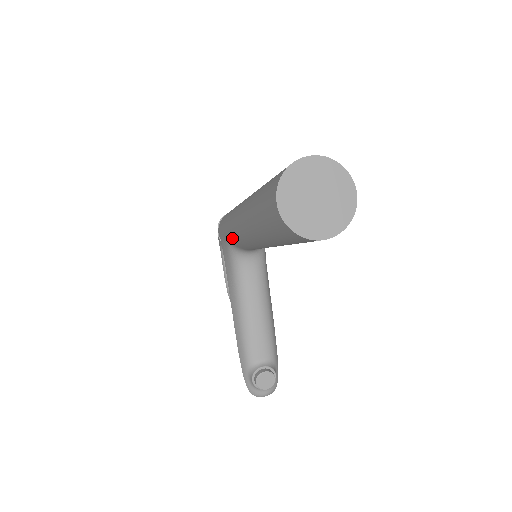
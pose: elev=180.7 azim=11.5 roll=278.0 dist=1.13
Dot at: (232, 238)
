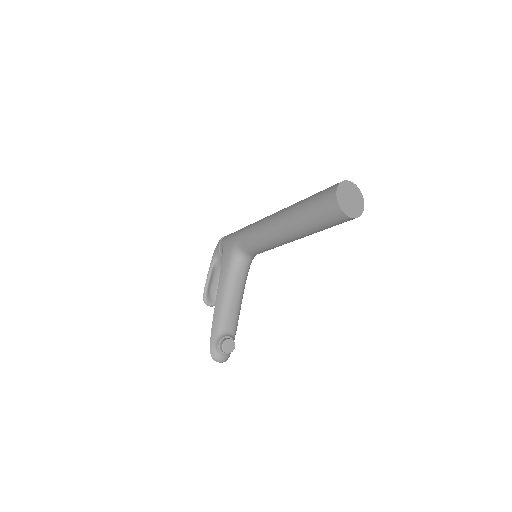
Dot at: (247, 239)
